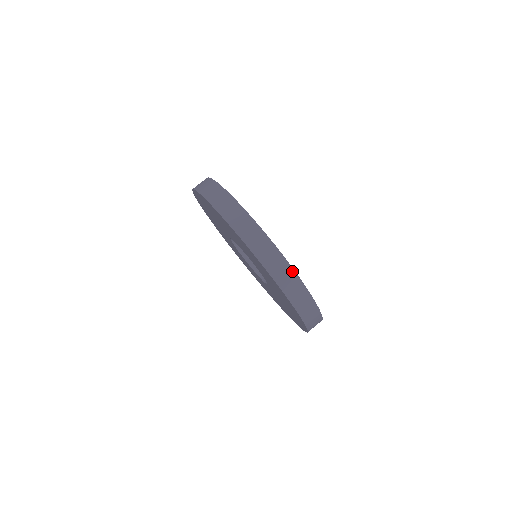
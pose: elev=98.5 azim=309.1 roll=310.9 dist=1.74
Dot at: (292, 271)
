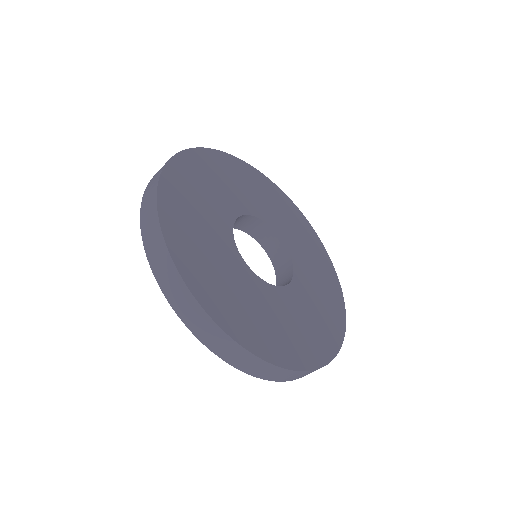
Dot at: (305, 372)
